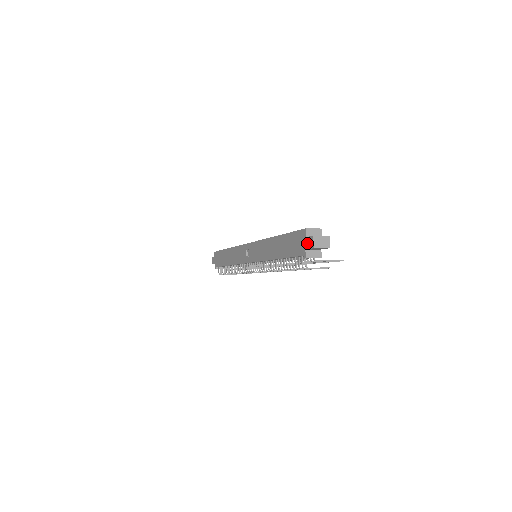
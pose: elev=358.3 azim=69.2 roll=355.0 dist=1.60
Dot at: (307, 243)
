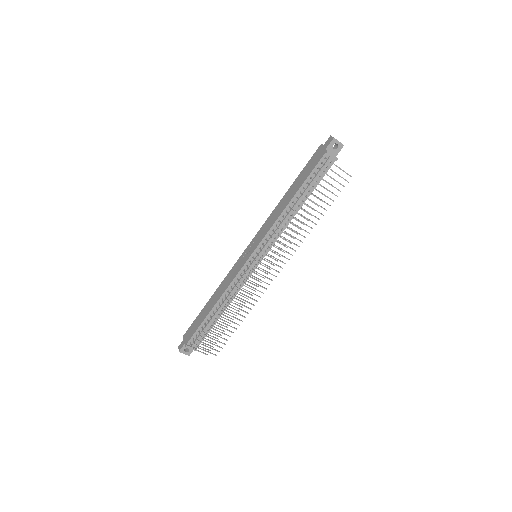
Dot at: (326, 145)
